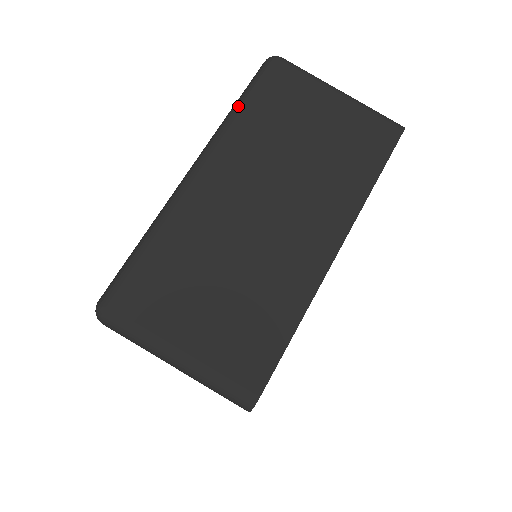
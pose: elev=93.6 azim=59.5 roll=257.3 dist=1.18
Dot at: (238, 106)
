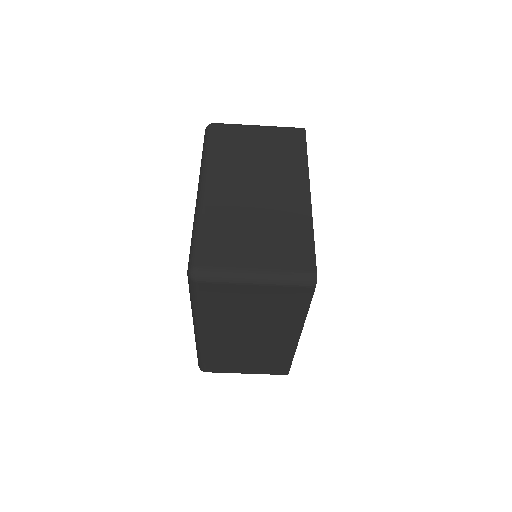
Dot at: (194, 307)
